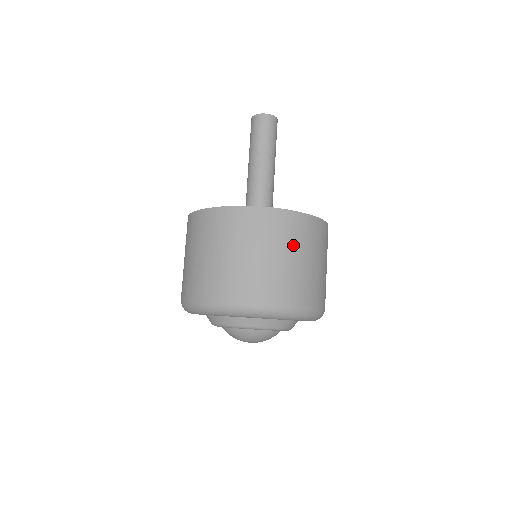
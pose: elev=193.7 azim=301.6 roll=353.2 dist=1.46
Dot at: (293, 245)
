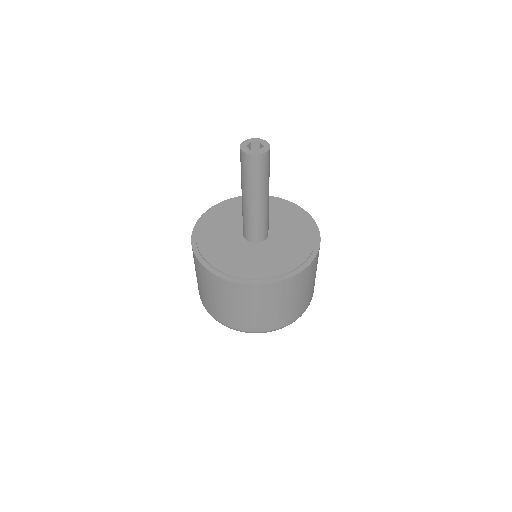
Dot at: (249, 303)
